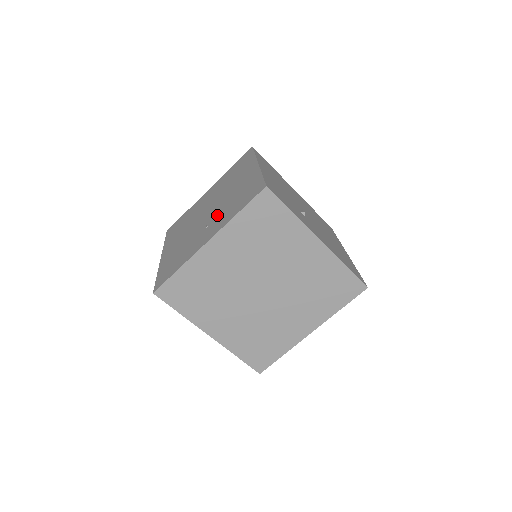
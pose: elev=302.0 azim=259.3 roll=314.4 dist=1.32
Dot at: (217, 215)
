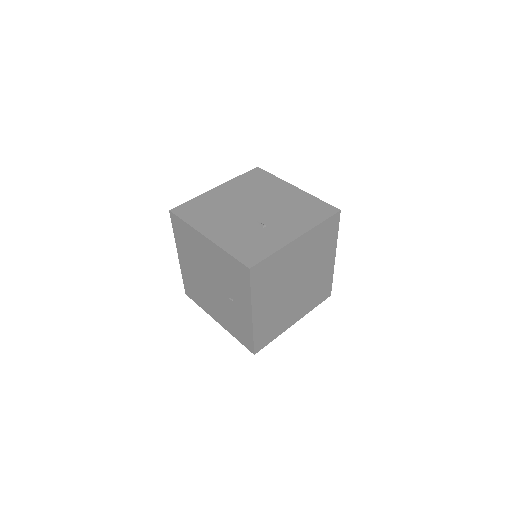
Dot at: (229, 290)
